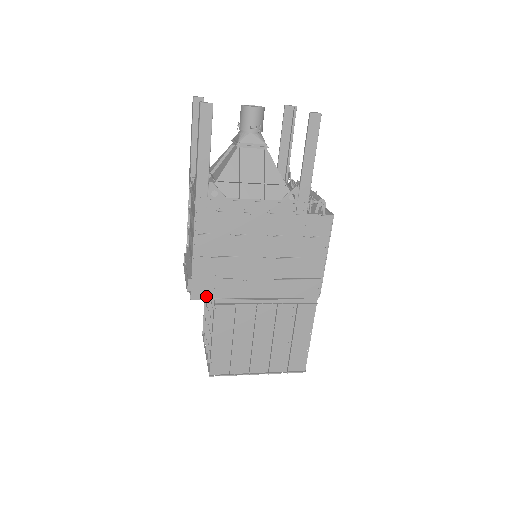
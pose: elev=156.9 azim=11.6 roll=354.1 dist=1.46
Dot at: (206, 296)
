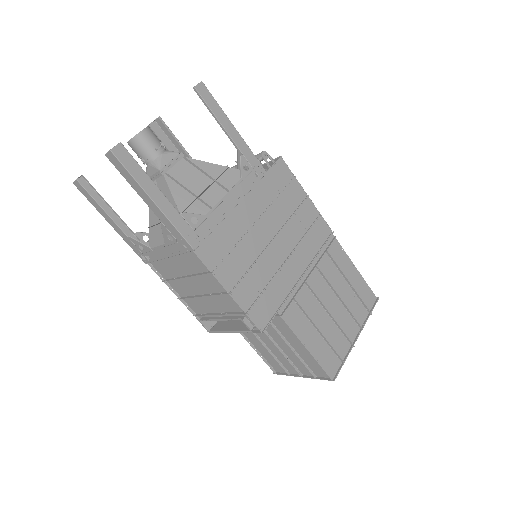
Dot at: (269, 317)
